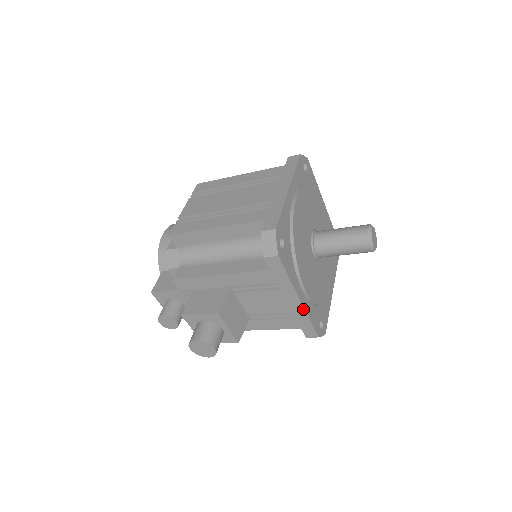
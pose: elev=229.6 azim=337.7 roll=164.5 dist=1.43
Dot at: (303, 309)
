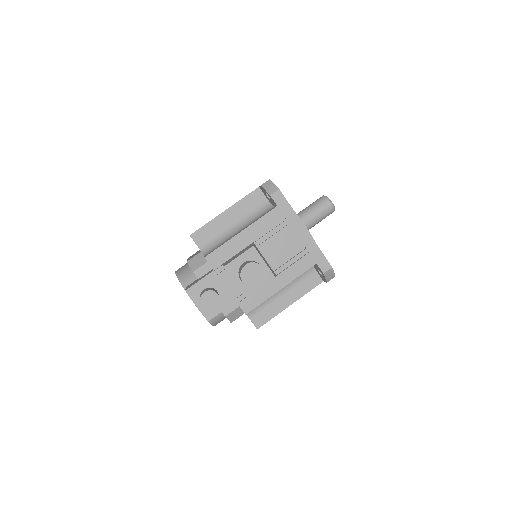
Dot at: (311, 238)
